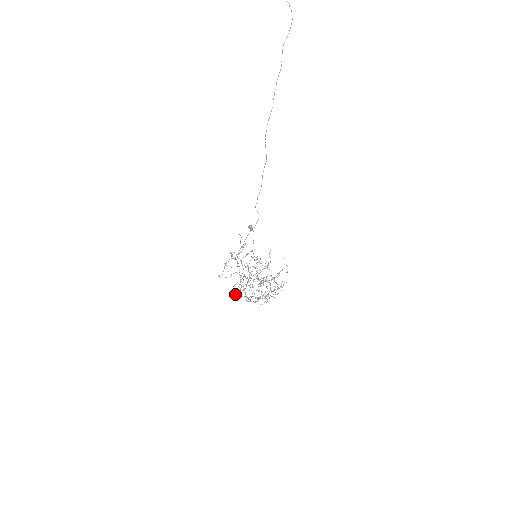
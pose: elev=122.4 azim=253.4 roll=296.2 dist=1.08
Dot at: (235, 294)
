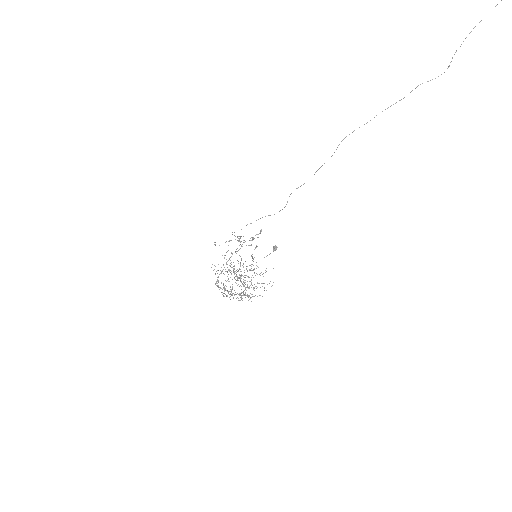
Dot at: occluded
